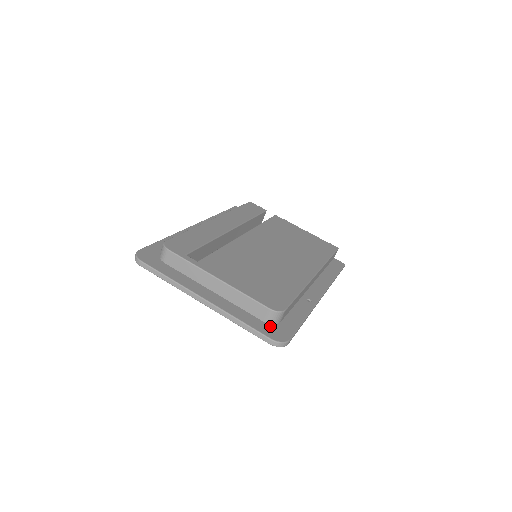
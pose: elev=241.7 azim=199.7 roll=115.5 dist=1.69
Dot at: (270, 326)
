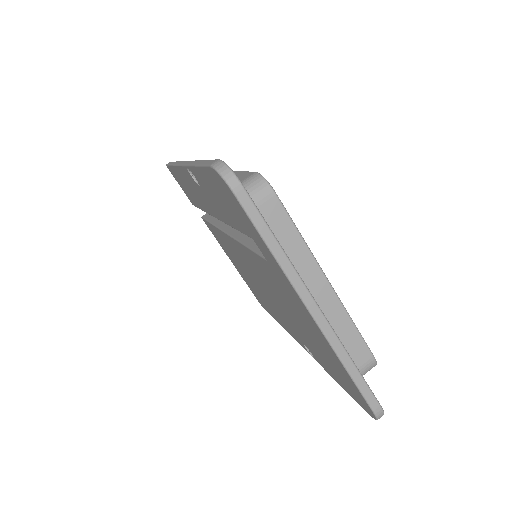
Dot at: occluded
